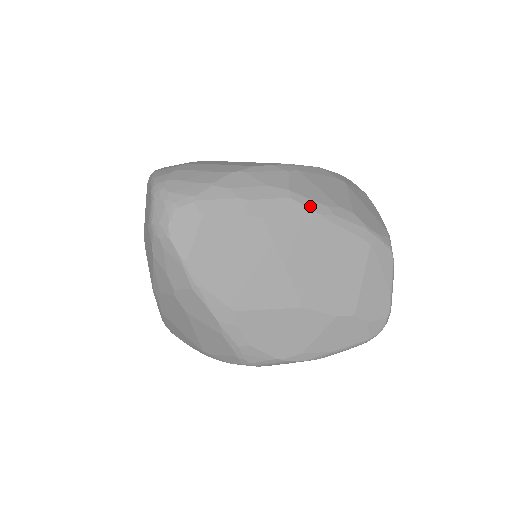
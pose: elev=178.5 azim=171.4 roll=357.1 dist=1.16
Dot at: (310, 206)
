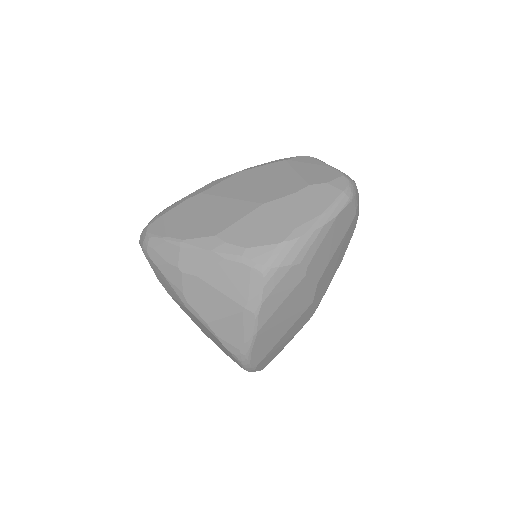
Dot at: (229, 175)
